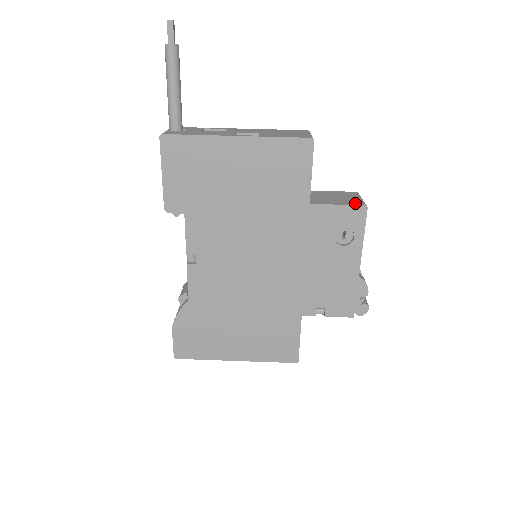
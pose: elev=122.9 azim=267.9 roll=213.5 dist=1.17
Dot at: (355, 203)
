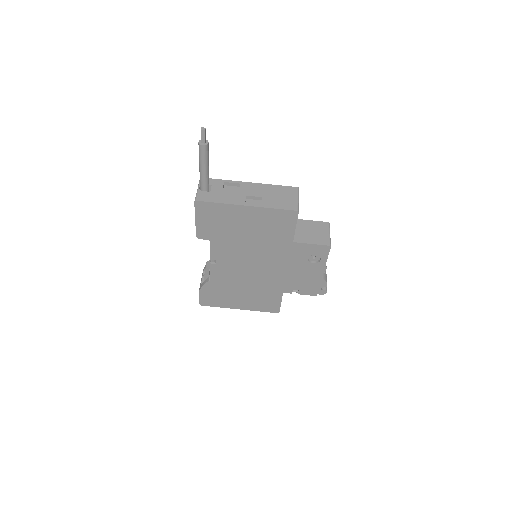
Dot at: (323, 242)
